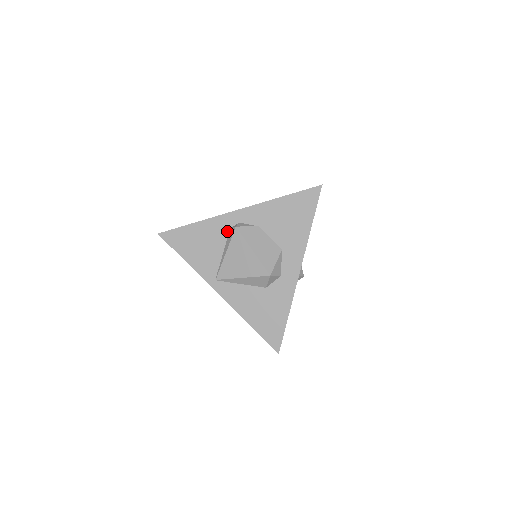
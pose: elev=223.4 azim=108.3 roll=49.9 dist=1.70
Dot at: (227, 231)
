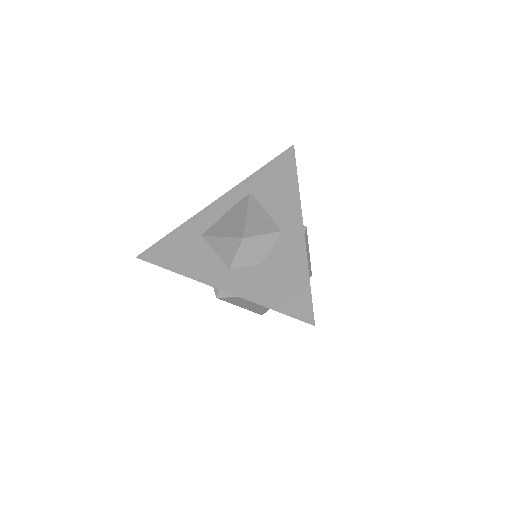
Dot at: occluded
